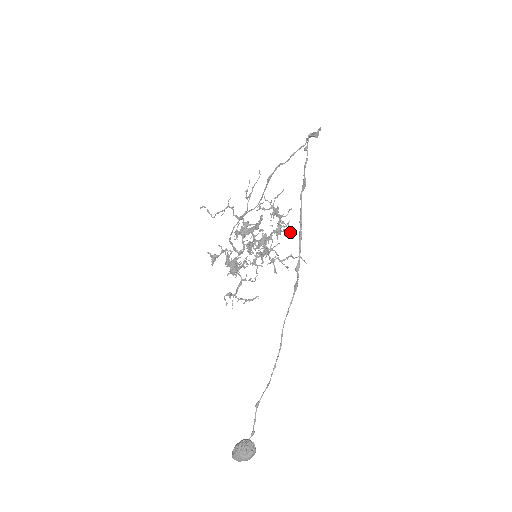
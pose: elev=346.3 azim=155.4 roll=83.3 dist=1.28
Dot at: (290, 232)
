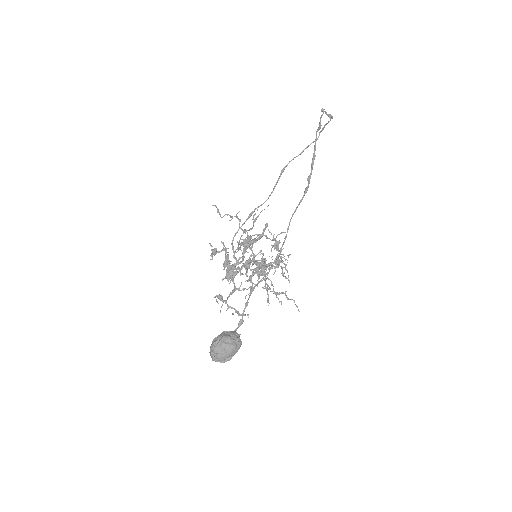
Dot at: (287, 271)
